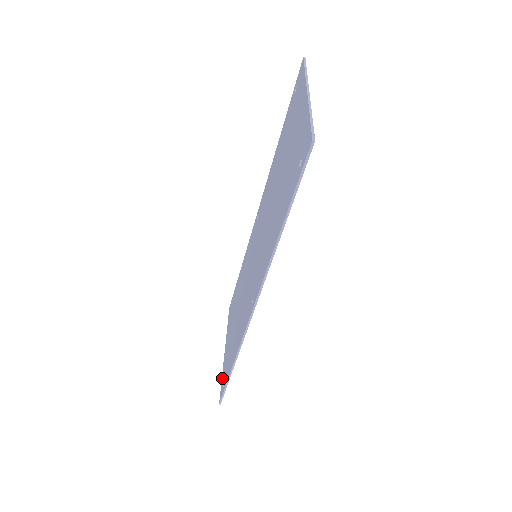
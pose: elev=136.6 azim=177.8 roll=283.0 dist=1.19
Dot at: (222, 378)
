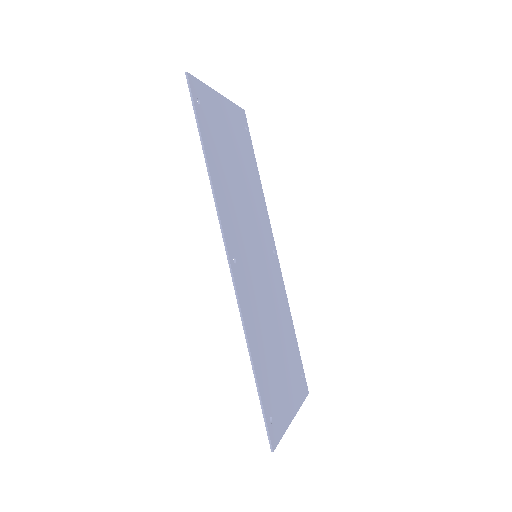
Dot at: (278, 429)
